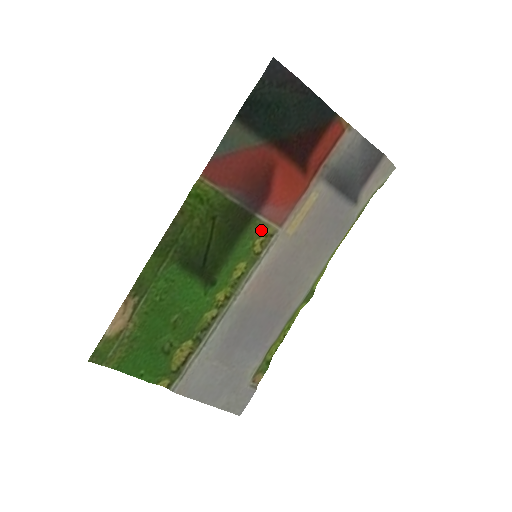
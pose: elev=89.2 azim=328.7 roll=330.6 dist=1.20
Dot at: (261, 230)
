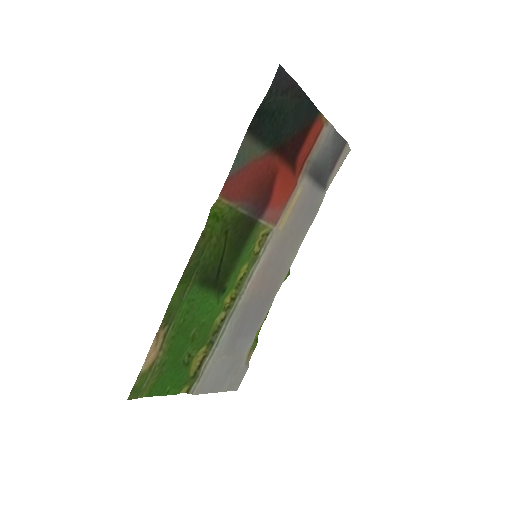
Dot at: (260, 232)
